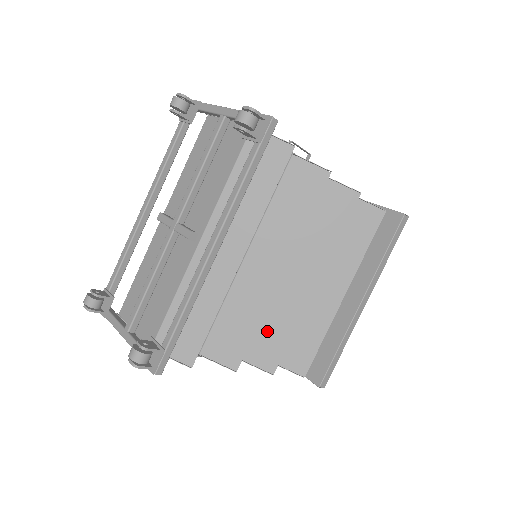
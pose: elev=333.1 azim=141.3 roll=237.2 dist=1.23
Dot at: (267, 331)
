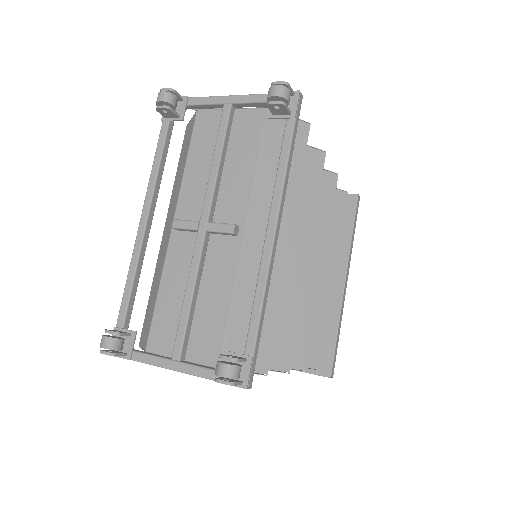
Dot at: occluded
